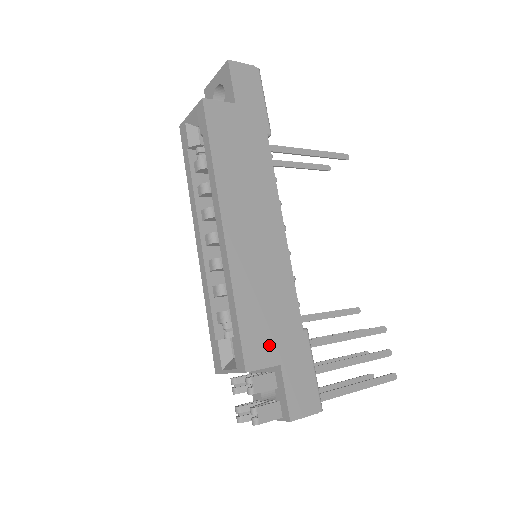
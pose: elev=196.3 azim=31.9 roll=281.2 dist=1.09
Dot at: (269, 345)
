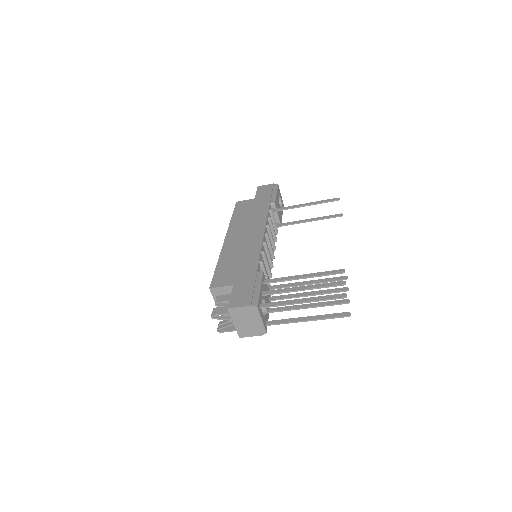
Dot at: (230, 278)
